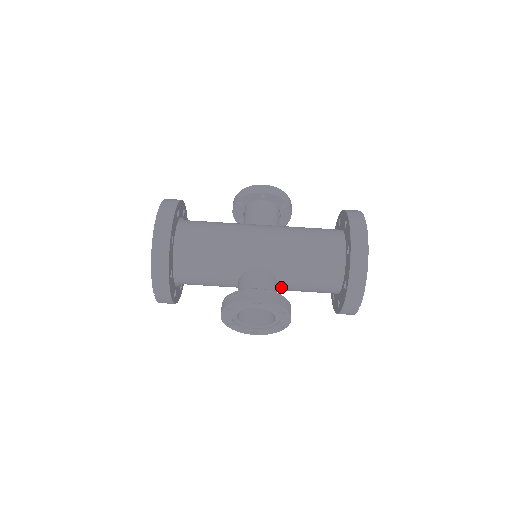
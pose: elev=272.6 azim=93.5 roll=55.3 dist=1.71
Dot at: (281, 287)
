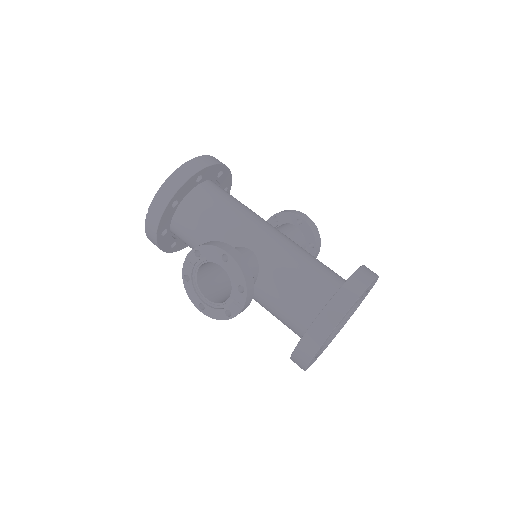
Dot at: (257, 288)
